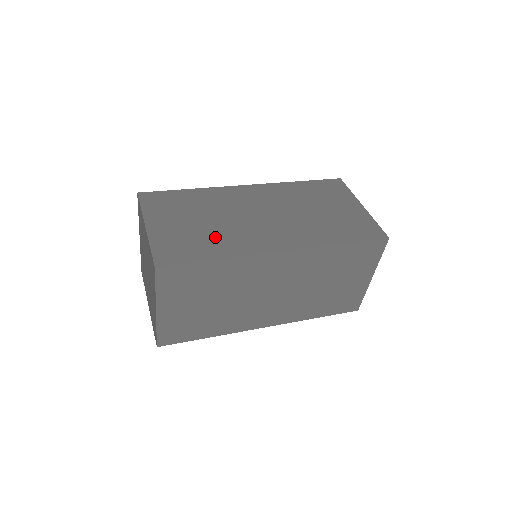
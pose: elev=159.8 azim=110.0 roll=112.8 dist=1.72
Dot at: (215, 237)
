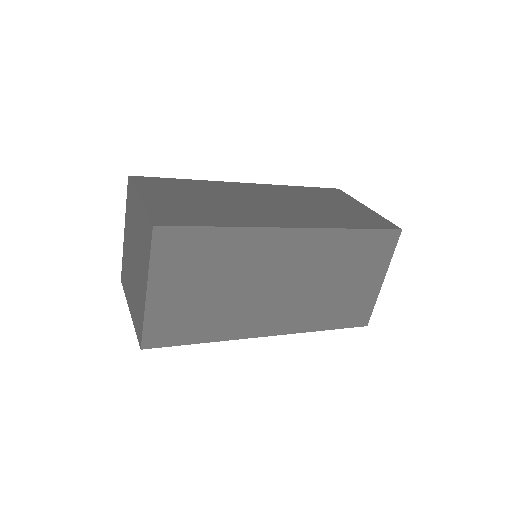
Dot at: (218, 211)
